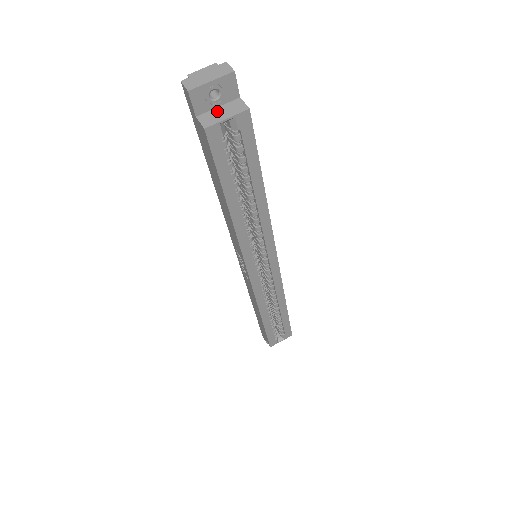
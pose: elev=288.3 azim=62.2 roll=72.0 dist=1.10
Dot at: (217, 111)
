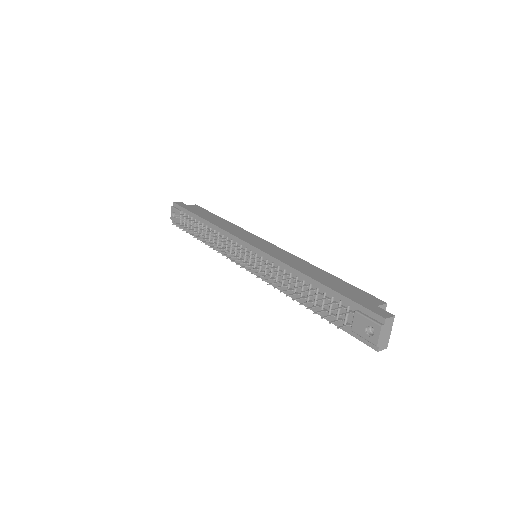
Dot at: occluded
